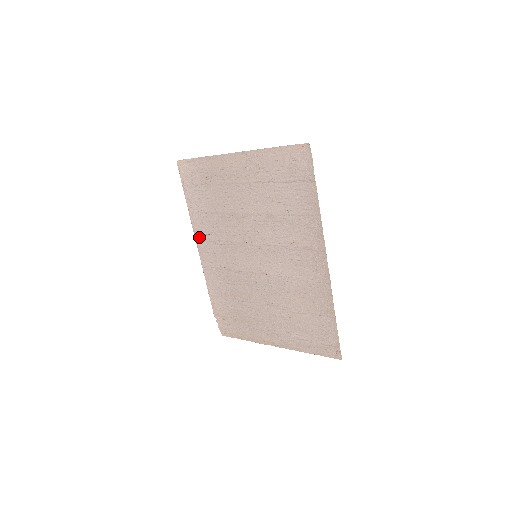
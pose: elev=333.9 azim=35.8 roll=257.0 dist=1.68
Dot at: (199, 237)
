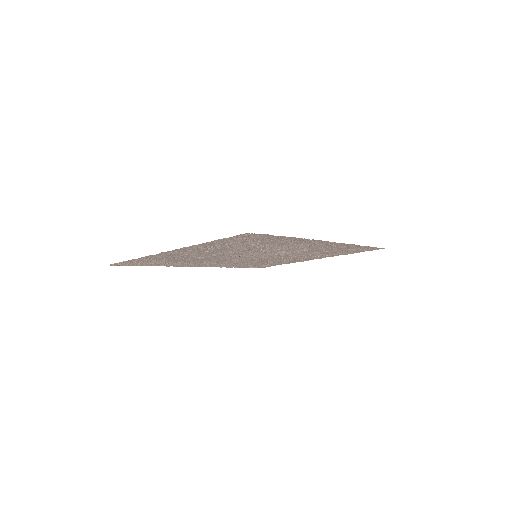
Dot at: occluded
